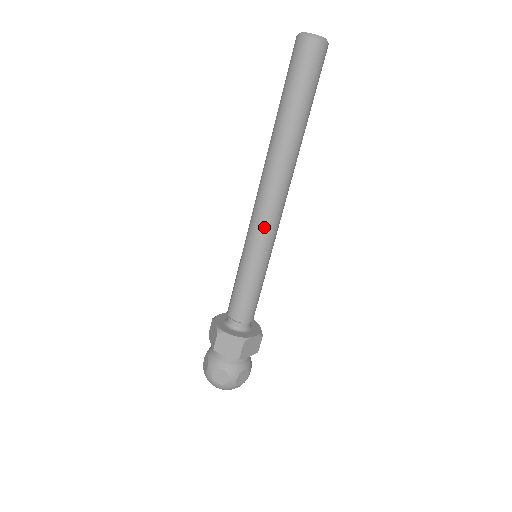
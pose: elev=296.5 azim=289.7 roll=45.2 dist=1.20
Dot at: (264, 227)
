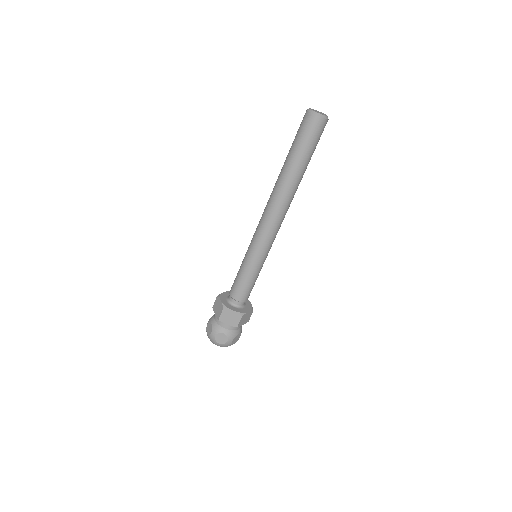
Dot at: (266, 239)
